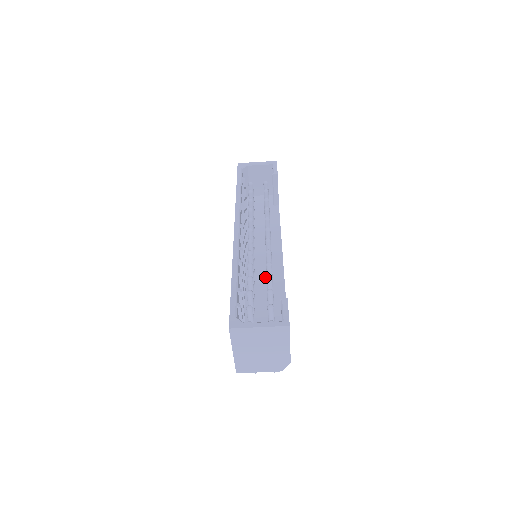
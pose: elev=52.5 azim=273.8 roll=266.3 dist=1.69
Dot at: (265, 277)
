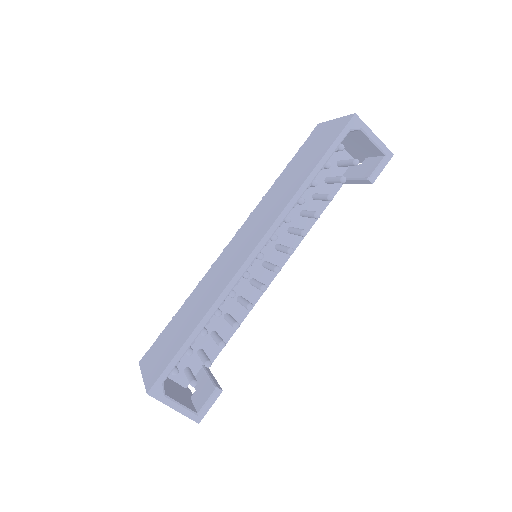
Dot at: (242, 287)
